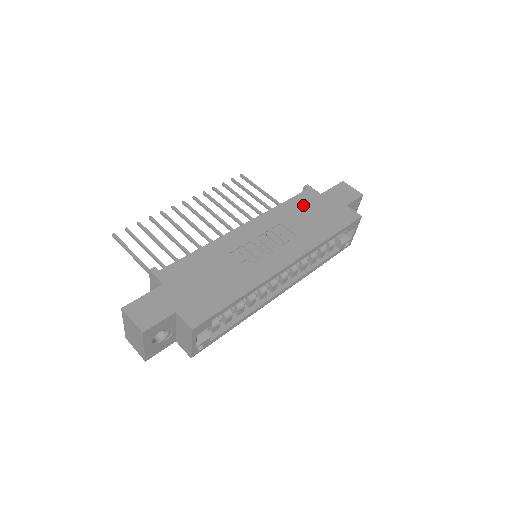
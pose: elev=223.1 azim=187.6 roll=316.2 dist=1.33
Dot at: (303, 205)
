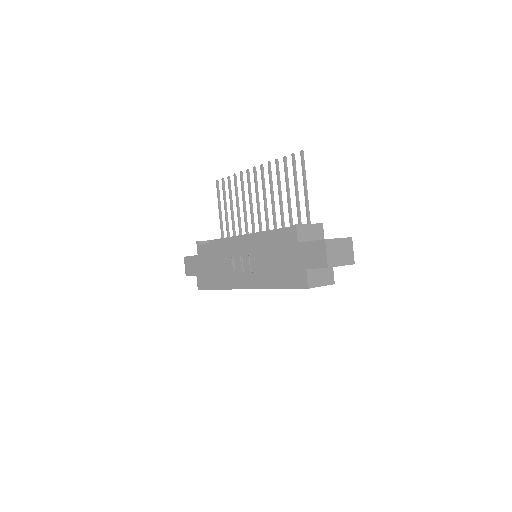
Dot at: (279, 246)
